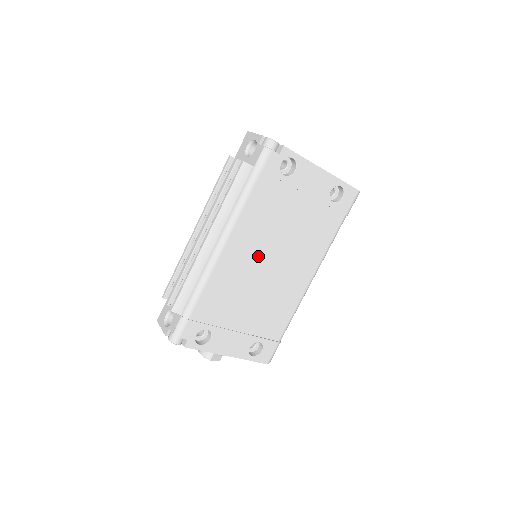
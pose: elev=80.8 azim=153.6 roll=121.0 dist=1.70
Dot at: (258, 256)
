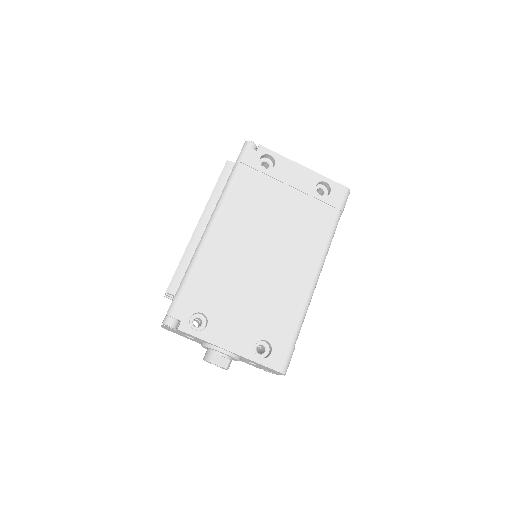
Dot at: (250, 240)
